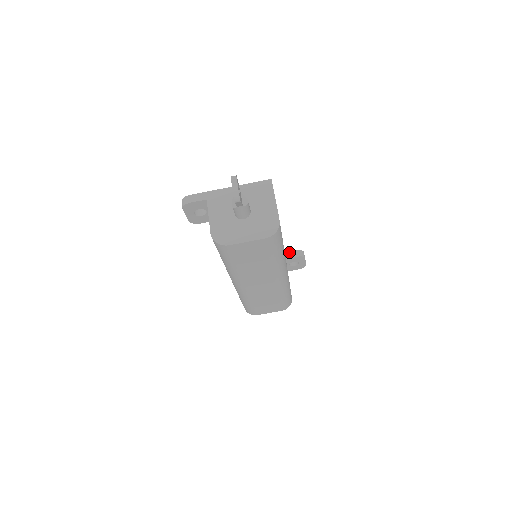
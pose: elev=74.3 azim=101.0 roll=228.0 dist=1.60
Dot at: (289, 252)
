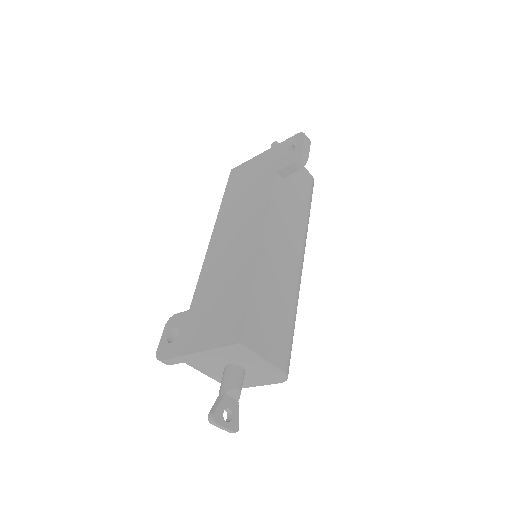
Dot at: (283, 169)
